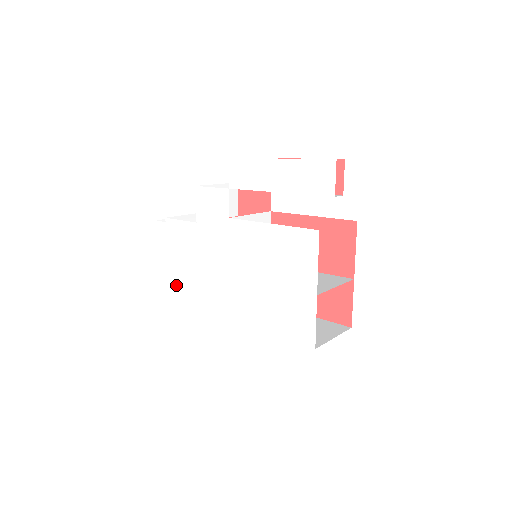
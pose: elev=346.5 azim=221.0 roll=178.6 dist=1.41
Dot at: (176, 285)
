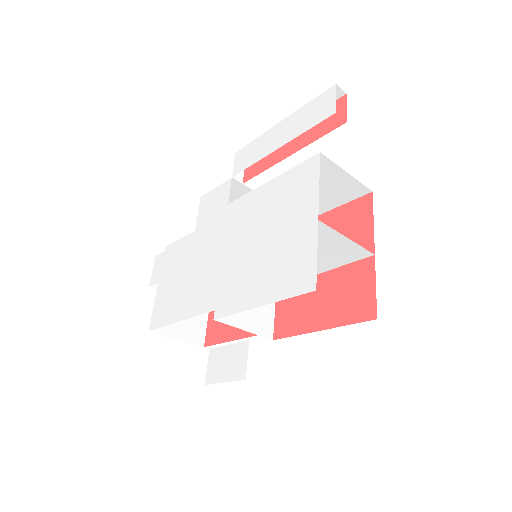
Dot at: (159, 315)
